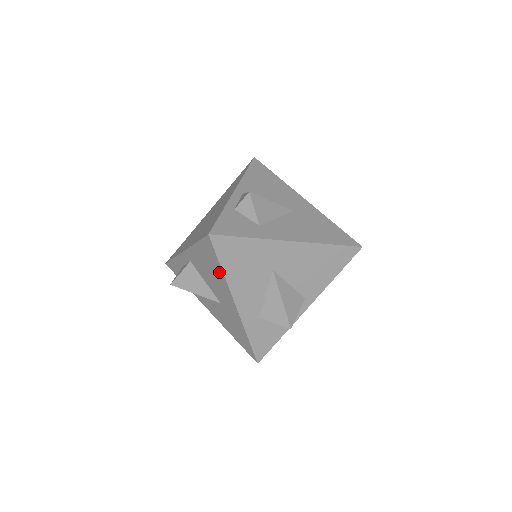
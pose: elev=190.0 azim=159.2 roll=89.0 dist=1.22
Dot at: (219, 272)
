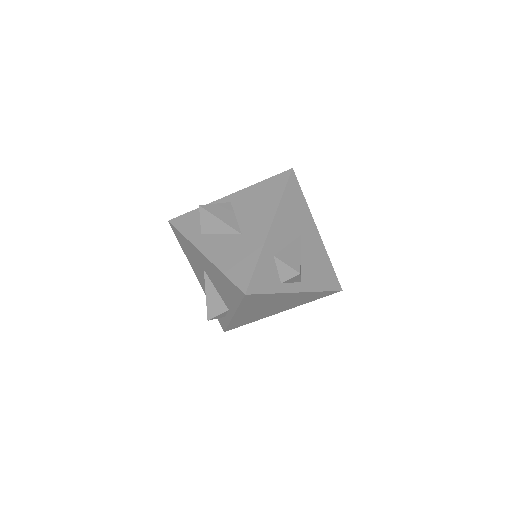
Dot at: (275, 198)
